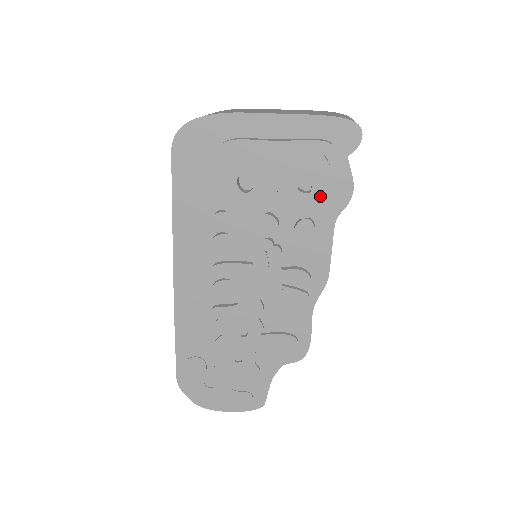
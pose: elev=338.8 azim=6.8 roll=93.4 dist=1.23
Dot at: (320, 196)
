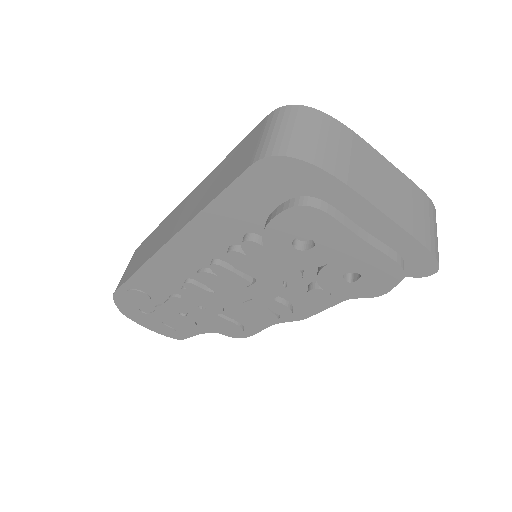
Dot at: (355, 289)
